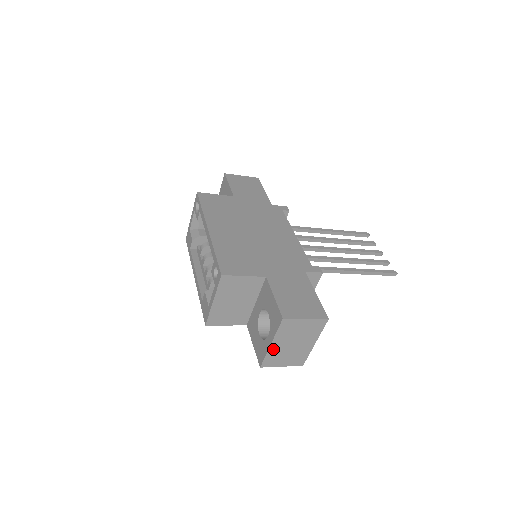
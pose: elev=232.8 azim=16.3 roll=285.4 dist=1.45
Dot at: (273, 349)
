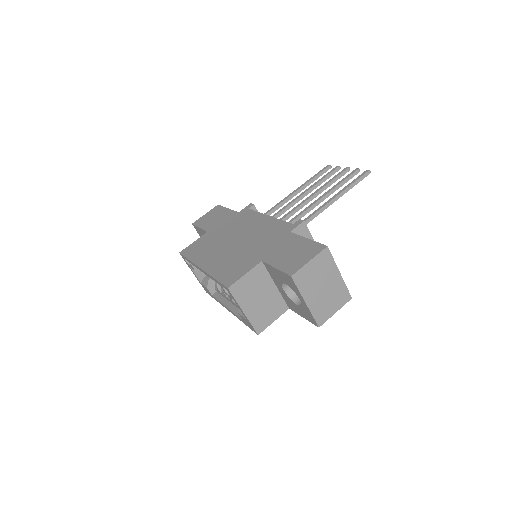
Dot at: (312, 305)
